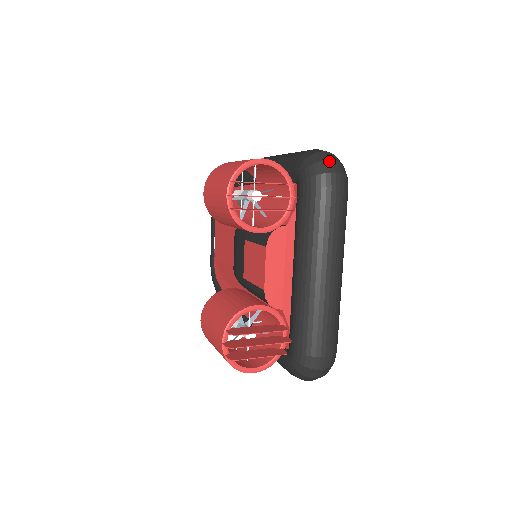
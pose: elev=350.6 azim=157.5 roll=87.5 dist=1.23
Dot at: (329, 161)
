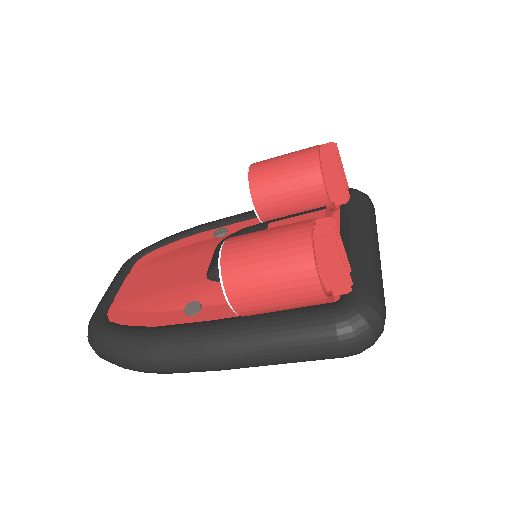
Dot at: occluded
